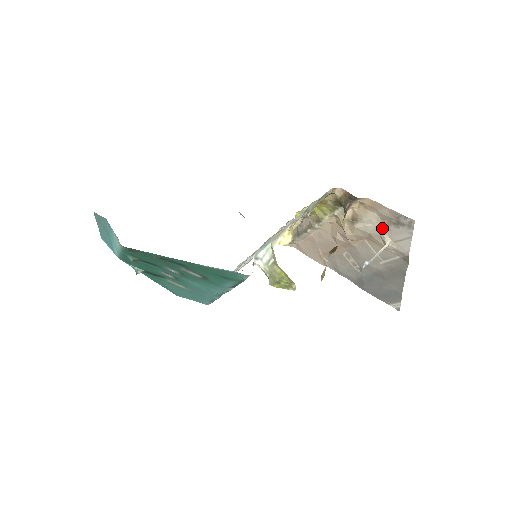
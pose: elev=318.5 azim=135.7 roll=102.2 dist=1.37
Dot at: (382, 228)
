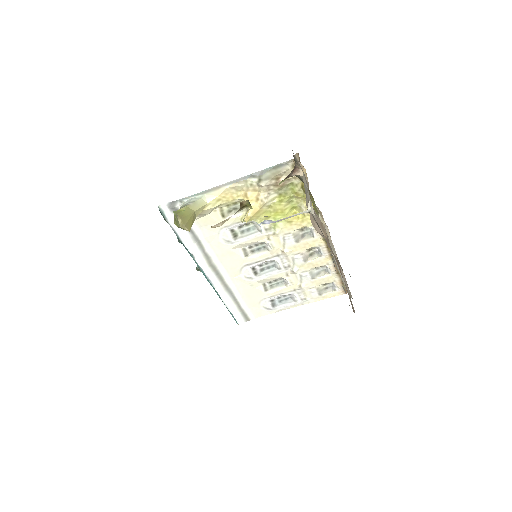
Dot at: occluded
